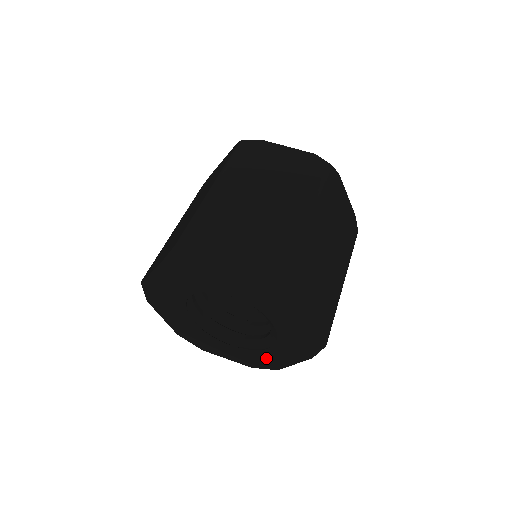
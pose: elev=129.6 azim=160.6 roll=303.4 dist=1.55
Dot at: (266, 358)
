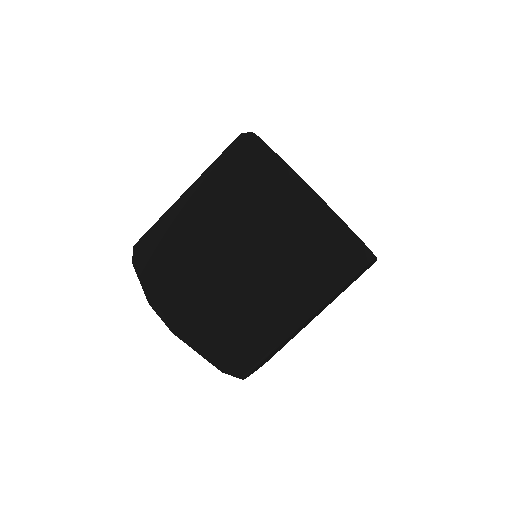
Dot at: occluded
